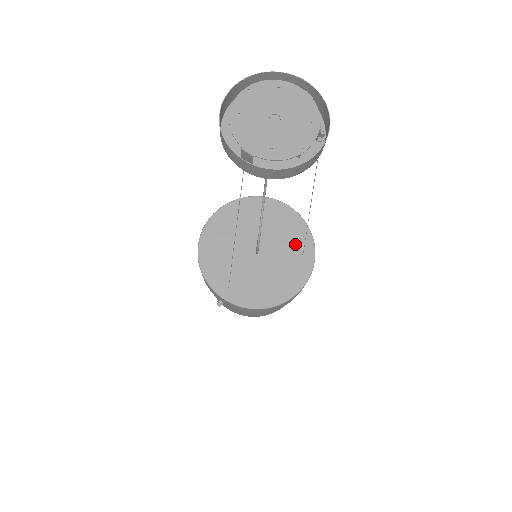
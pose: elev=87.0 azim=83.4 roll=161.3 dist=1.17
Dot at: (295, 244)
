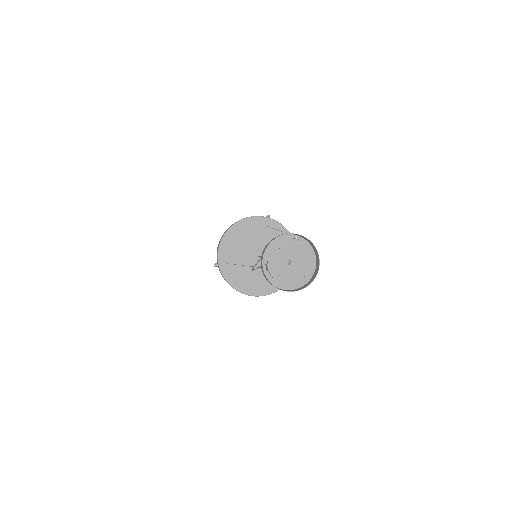
Dot at: occluded
